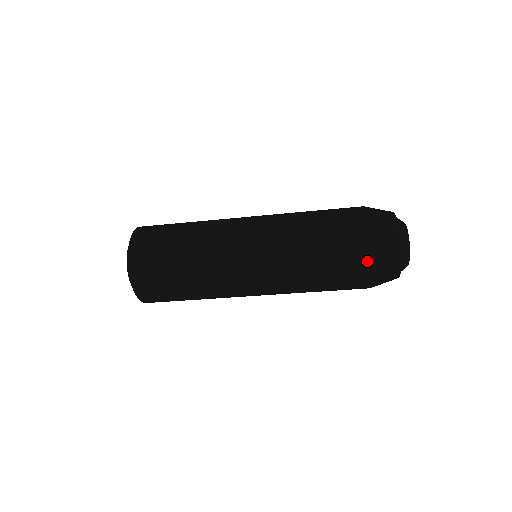
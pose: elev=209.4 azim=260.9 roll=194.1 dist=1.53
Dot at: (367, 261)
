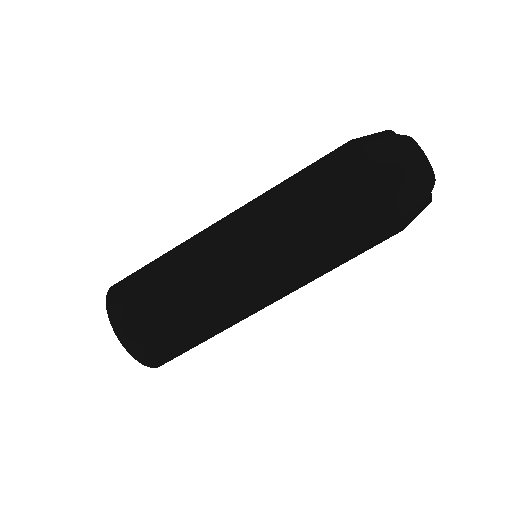
Dot at: (360, 157)
